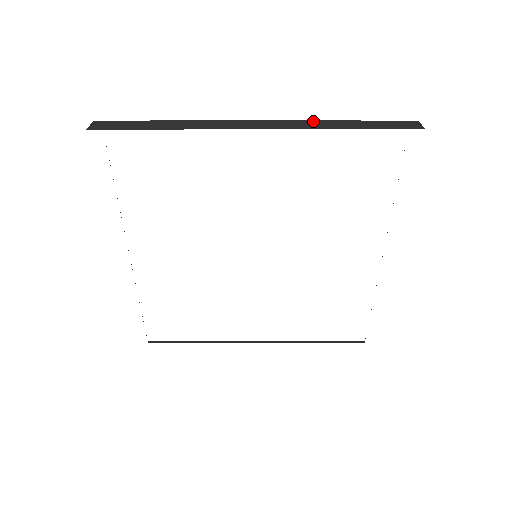
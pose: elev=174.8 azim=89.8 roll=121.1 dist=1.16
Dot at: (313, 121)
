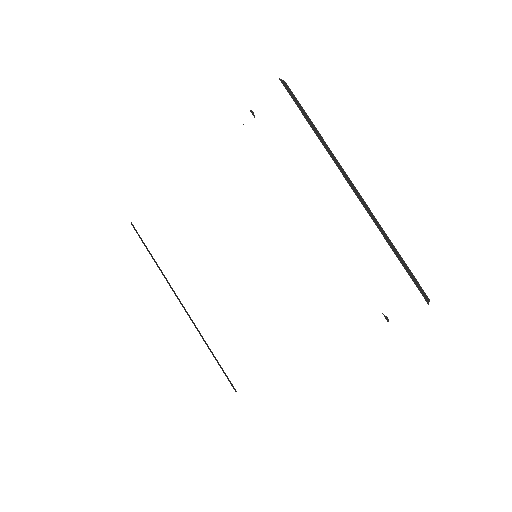
Dot at: occluded
